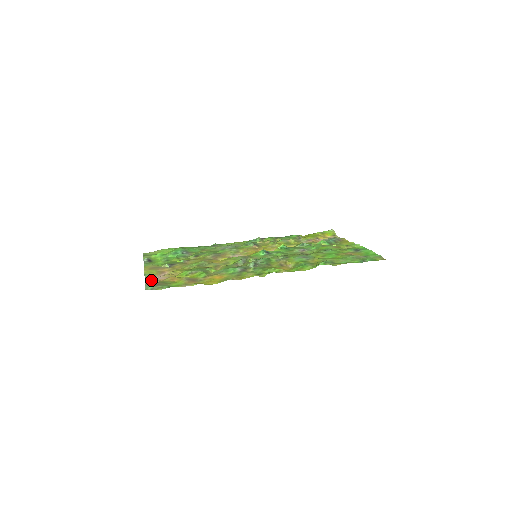
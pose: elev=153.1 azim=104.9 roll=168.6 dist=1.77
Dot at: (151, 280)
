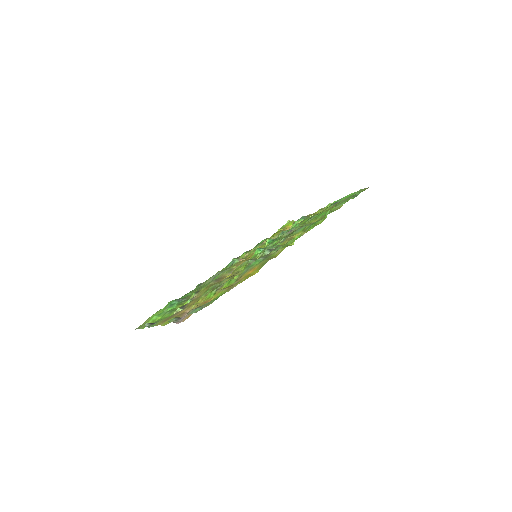
Dot at: (182, 319)
